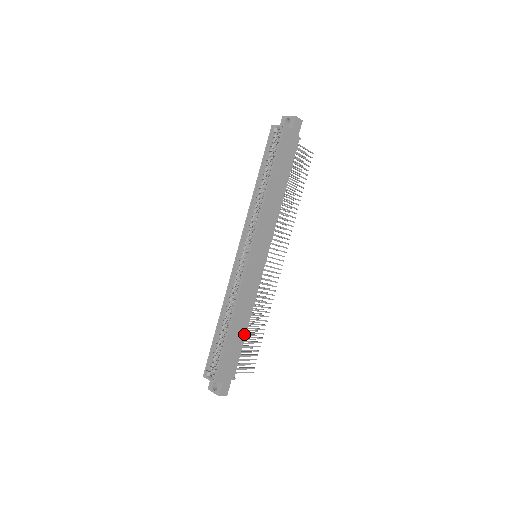
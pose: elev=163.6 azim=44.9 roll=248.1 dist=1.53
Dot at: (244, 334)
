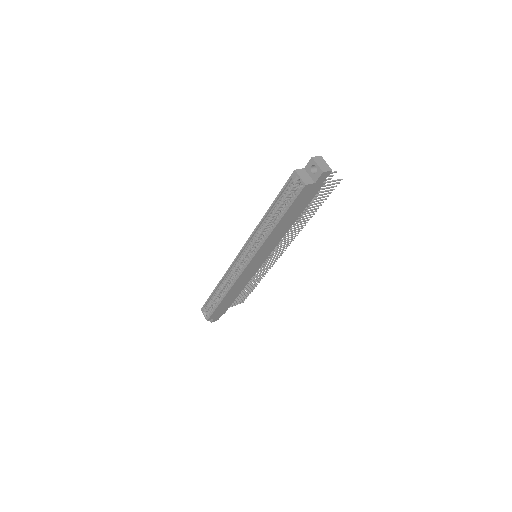
Dot at: (236, 296)
